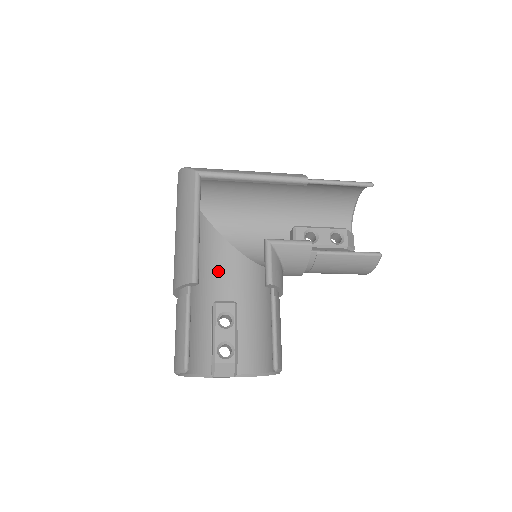
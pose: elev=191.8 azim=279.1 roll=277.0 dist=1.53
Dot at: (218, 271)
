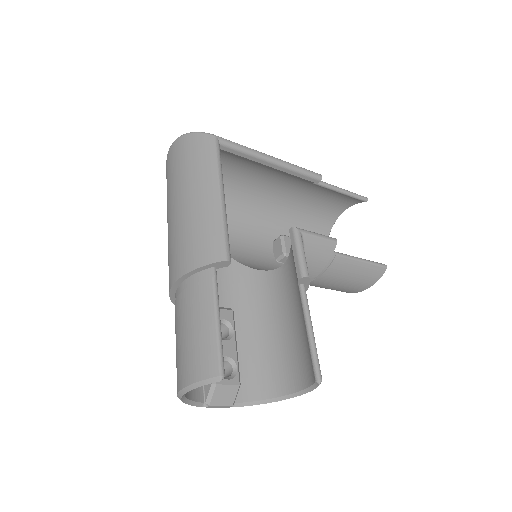
Dot at: occluded
